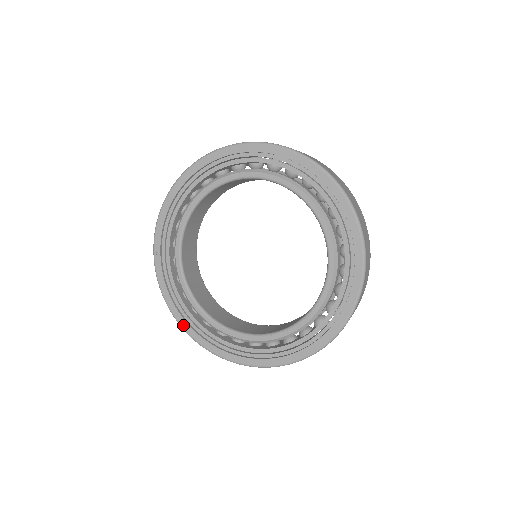
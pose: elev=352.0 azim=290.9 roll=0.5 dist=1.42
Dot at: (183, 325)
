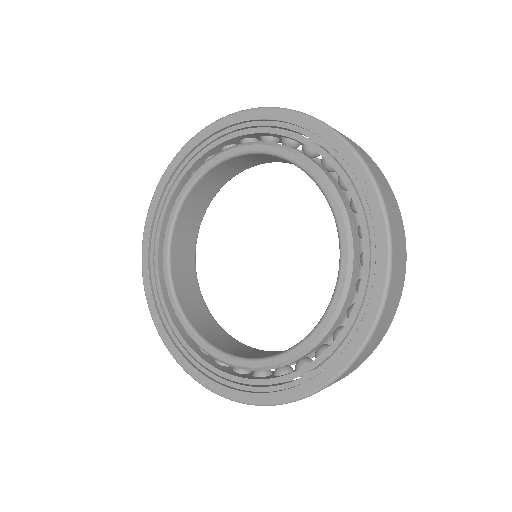
Dot at: (190, 371)
